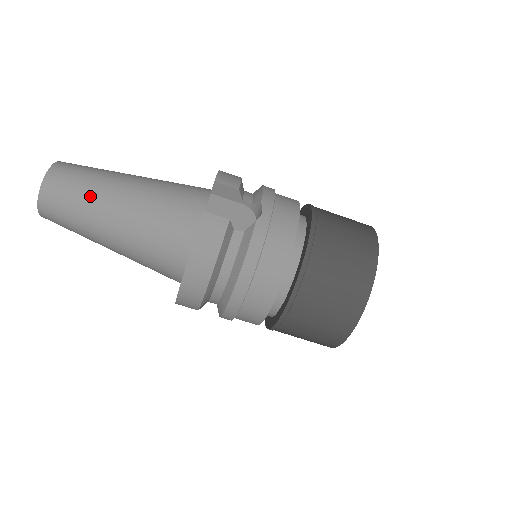
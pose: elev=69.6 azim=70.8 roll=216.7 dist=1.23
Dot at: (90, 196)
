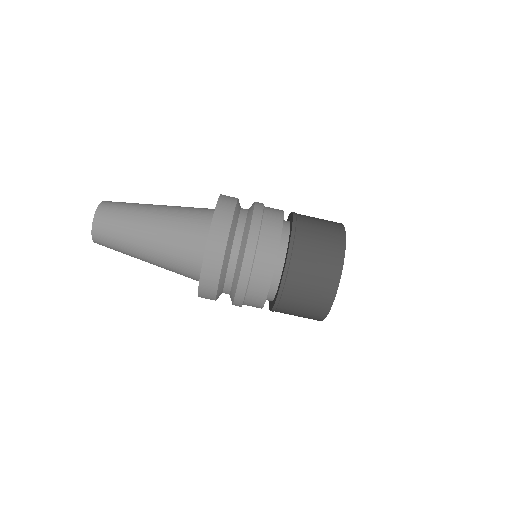
Dot at: (137, 205)
